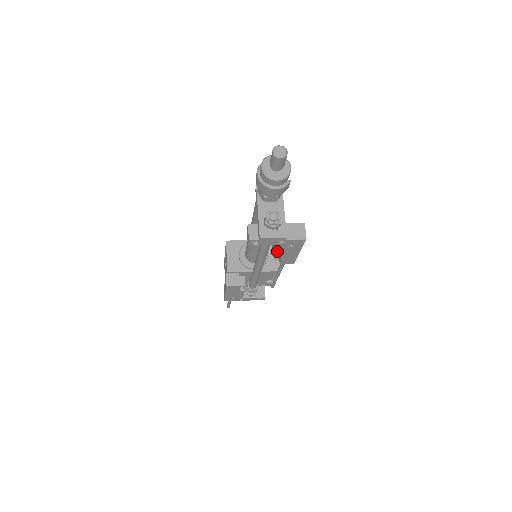
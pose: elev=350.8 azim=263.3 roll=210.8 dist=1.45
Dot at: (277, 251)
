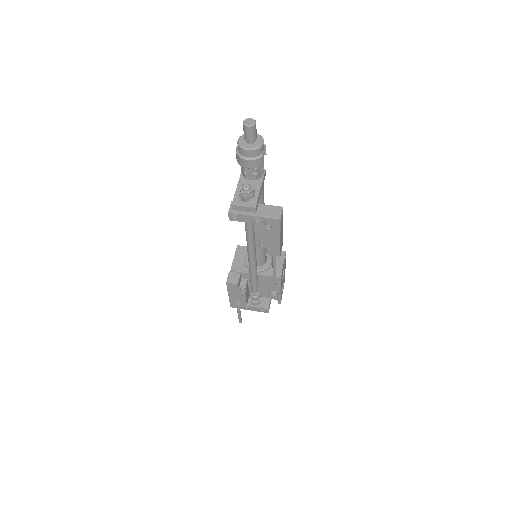
Dot at: (258, 234)
